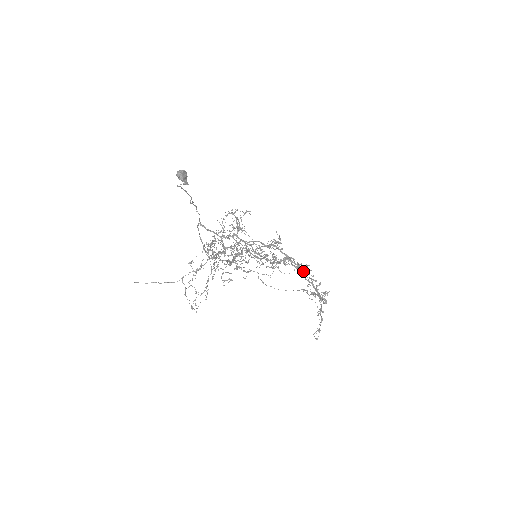
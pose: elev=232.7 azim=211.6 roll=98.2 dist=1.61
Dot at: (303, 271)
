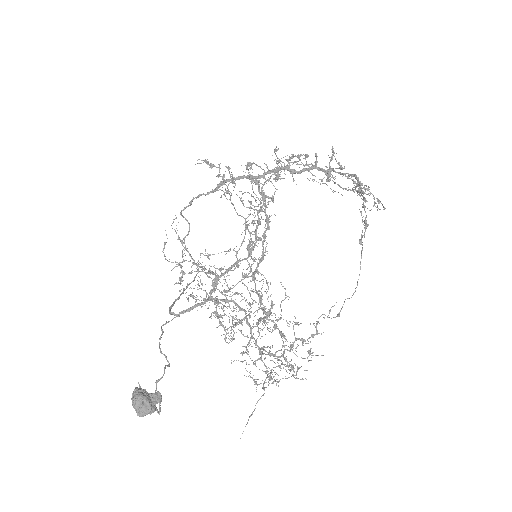
Dot at: (285, 169)
